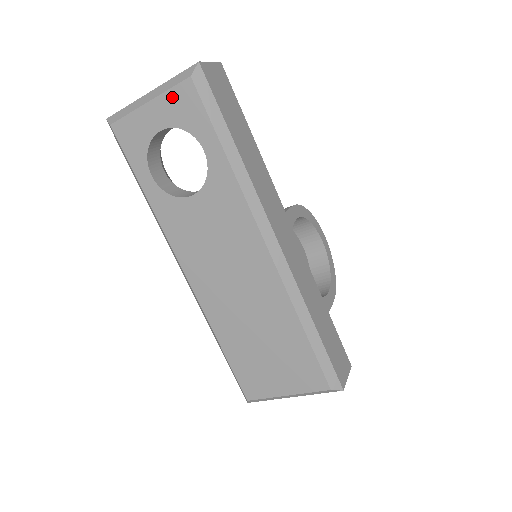
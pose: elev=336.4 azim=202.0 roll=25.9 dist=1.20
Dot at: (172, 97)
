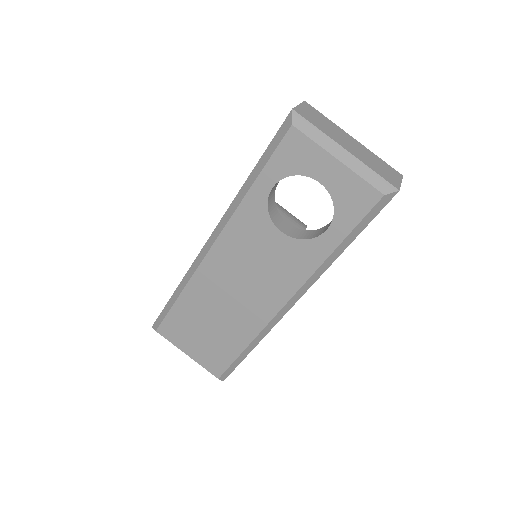
Dot at: (356, 183)
